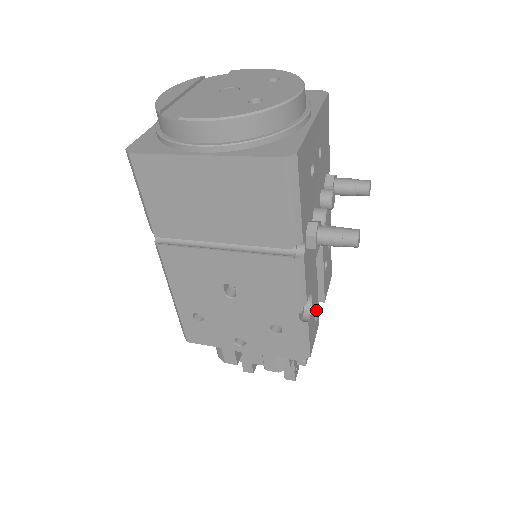
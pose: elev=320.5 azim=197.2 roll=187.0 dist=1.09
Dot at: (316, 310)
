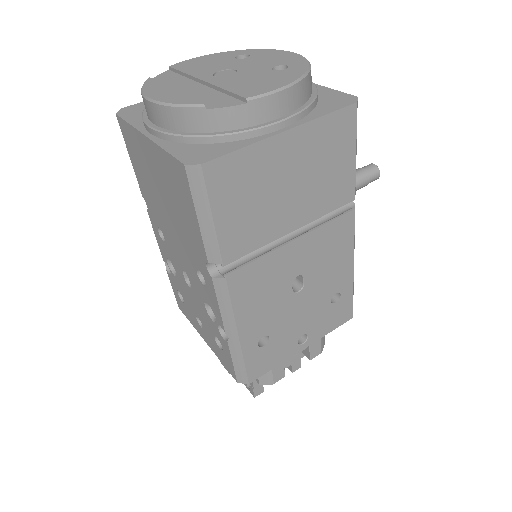
Dot at: occluded
